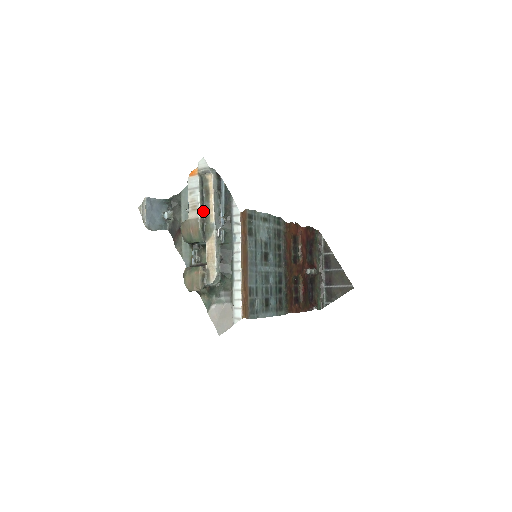
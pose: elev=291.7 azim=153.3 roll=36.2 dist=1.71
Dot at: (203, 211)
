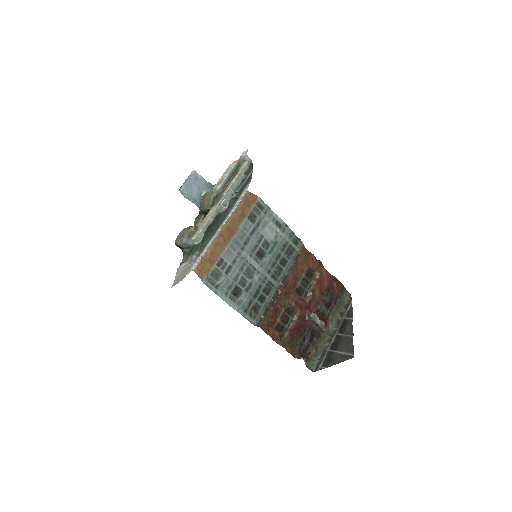
Dot at: (224, 187)
